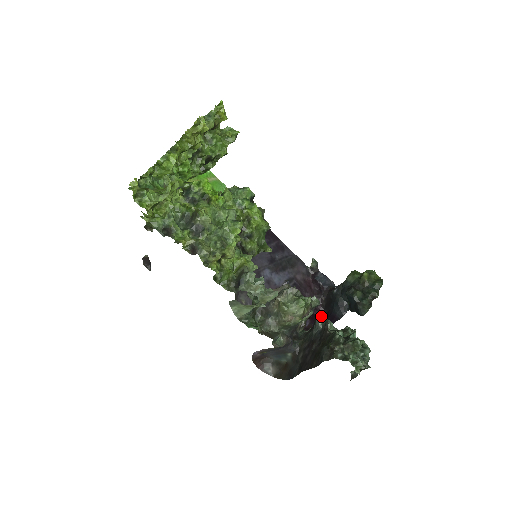
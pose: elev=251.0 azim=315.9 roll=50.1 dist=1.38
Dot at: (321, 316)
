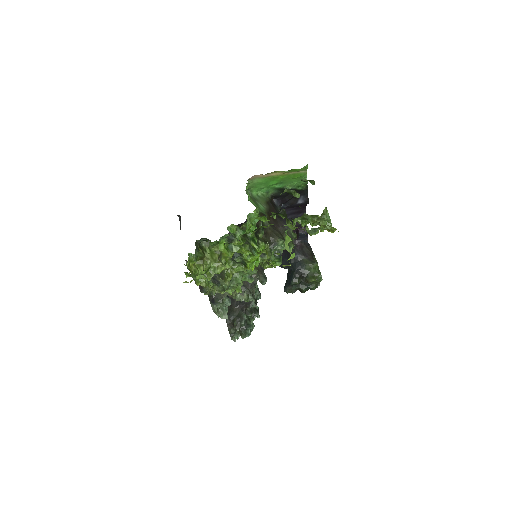
Dot at: occluded
